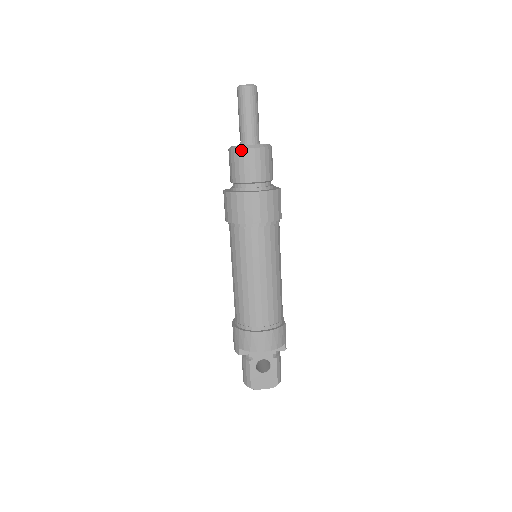
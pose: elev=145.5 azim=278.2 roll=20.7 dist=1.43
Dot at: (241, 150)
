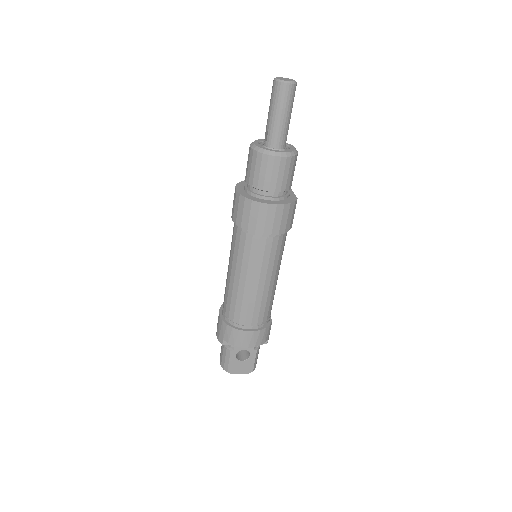
Dot at: (266, 156)
